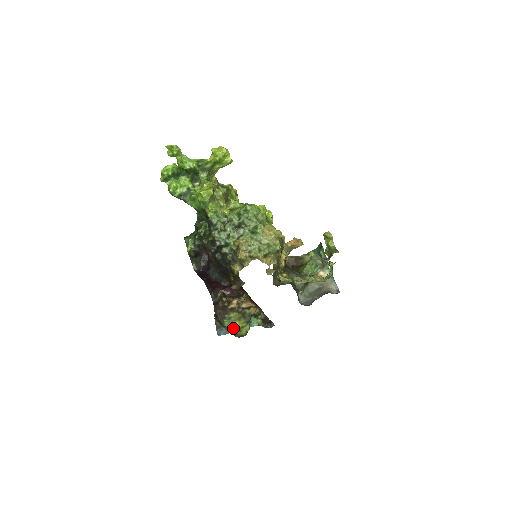
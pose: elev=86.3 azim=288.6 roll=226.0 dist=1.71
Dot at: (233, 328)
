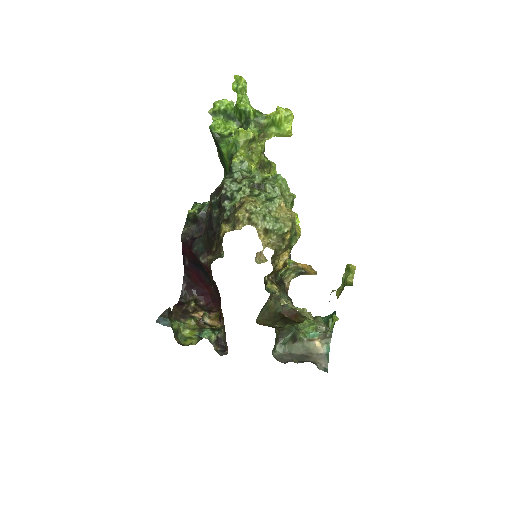
Dot at: (179, 330)
